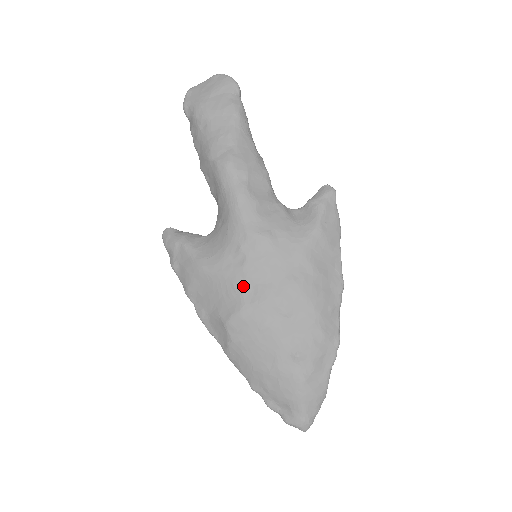
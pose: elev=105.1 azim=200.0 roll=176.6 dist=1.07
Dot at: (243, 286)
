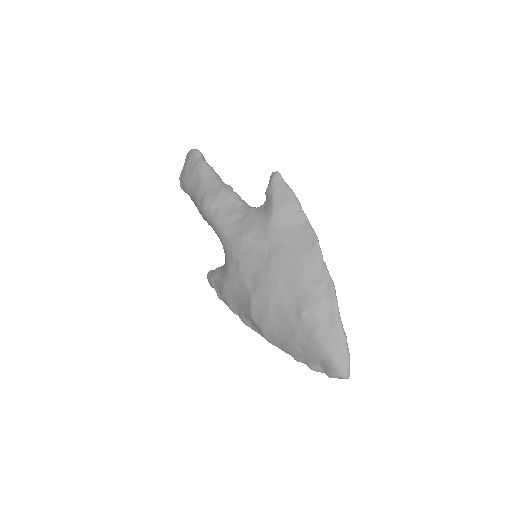
Dot at: (245, 282)
